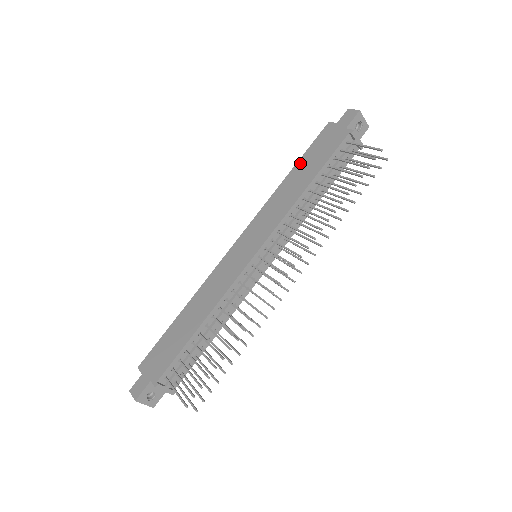
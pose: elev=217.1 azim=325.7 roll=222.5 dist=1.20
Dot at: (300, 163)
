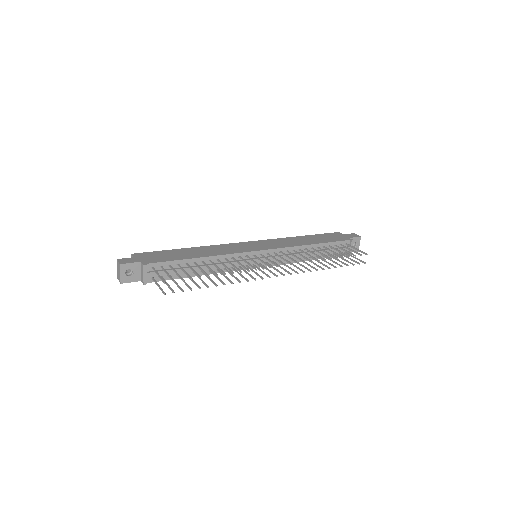
Dot at: (312, 236)
